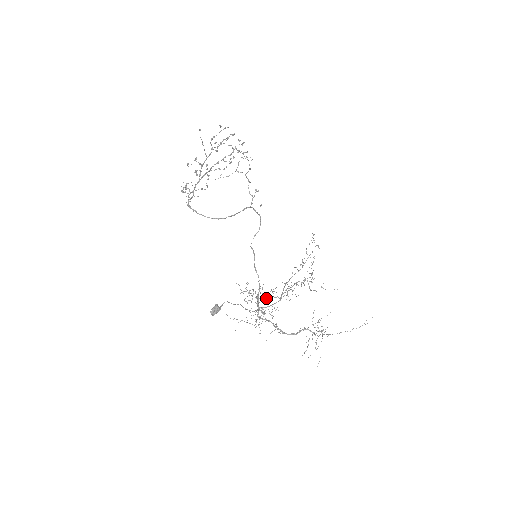
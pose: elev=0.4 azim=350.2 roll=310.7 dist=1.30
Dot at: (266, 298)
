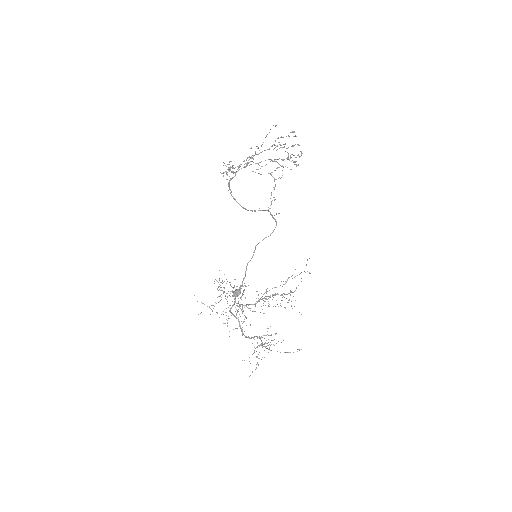
Dot at: occluded
